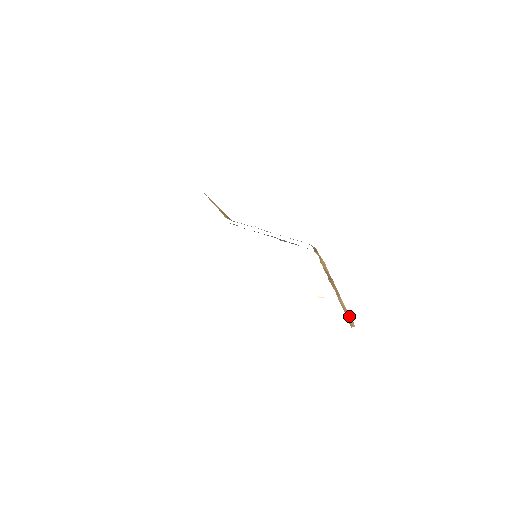
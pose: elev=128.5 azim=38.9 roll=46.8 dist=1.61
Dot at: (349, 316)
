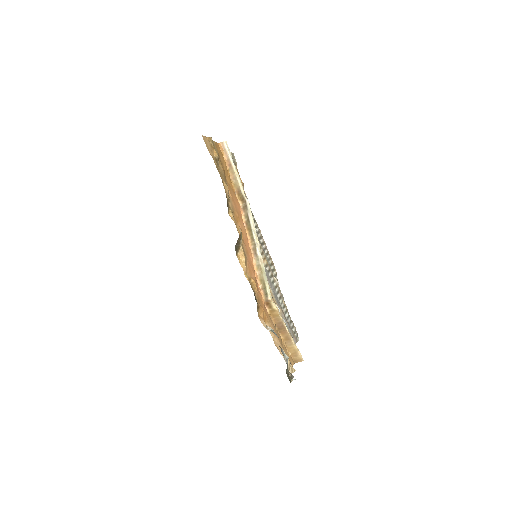
Dot at: (298, 354)
